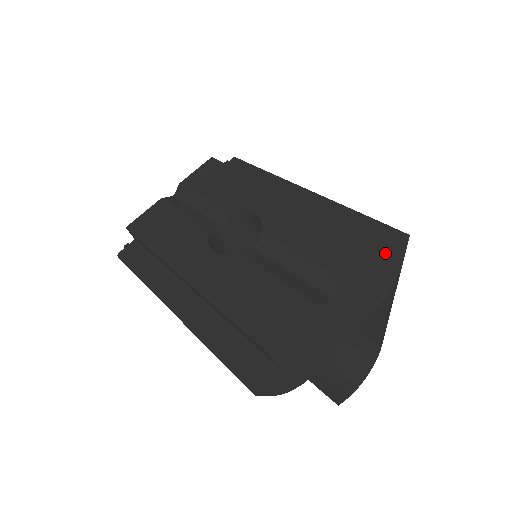
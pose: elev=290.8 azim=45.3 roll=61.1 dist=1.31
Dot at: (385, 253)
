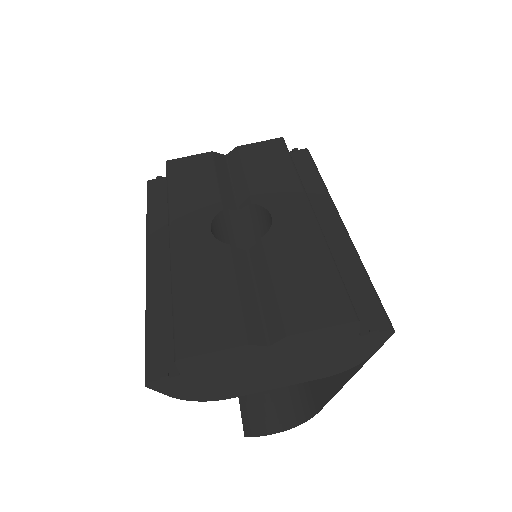
Dot at: (355, 334)
